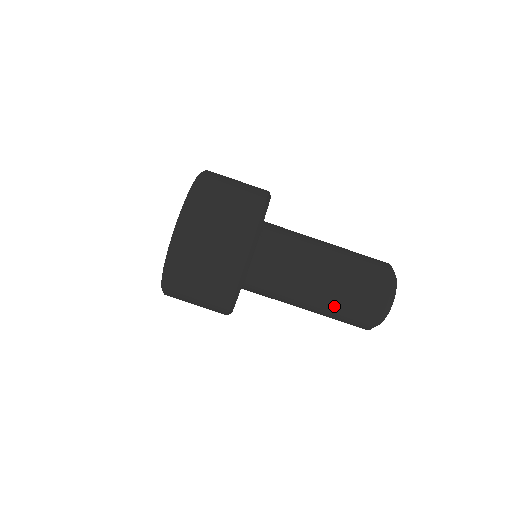
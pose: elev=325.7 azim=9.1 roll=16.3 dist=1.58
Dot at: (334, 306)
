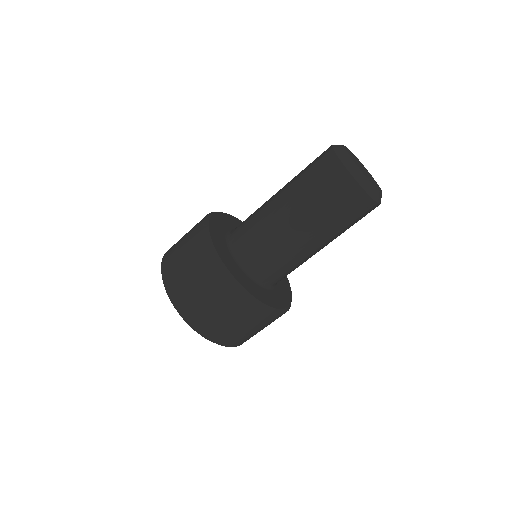
Dot at: occluded
